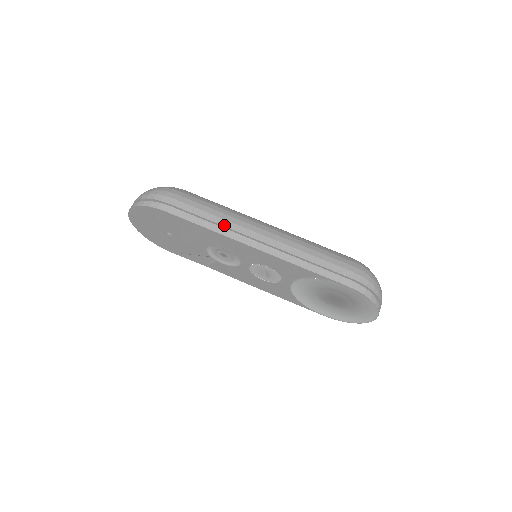
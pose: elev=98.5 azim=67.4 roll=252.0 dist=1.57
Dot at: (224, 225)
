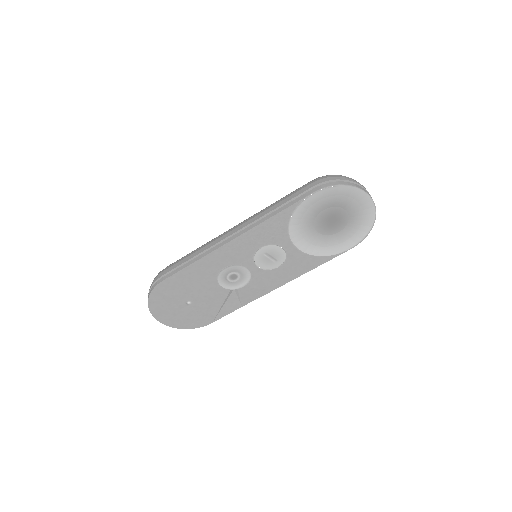
Dot at: (204, 250)
